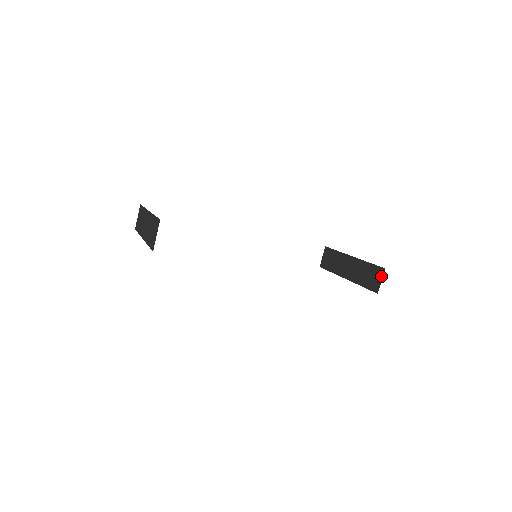
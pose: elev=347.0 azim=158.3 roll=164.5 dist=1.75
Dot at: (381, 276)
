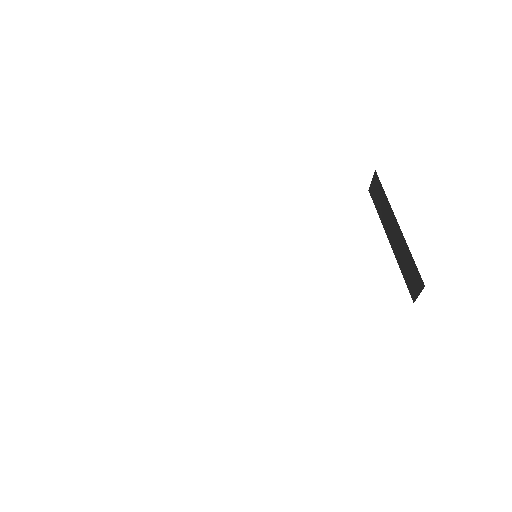
Dot at: (420, 289)
